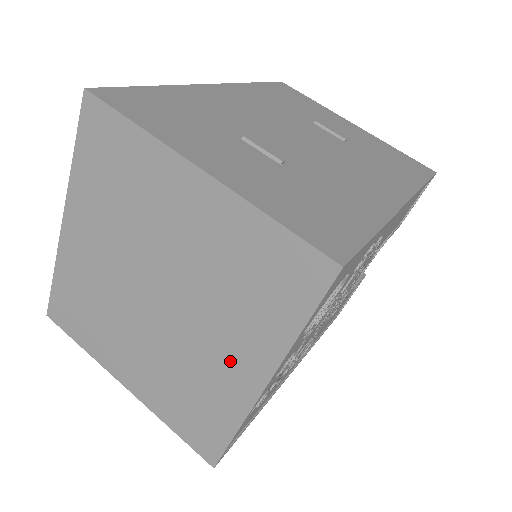
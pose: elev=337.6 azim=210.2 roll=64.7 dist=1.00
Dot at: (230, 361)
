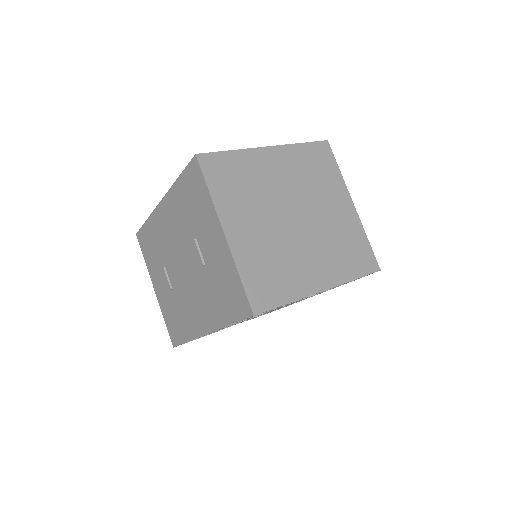
Dot at: (314, 269)
